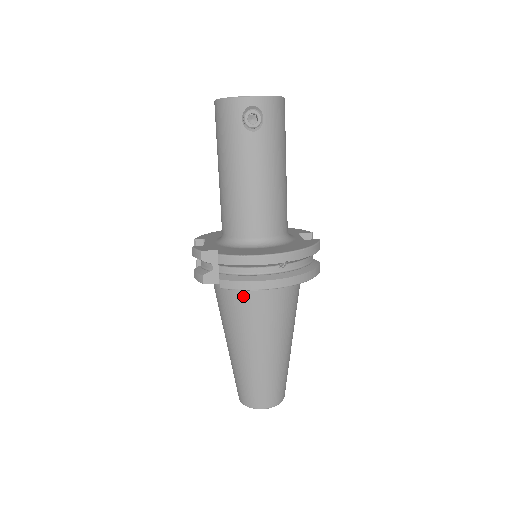
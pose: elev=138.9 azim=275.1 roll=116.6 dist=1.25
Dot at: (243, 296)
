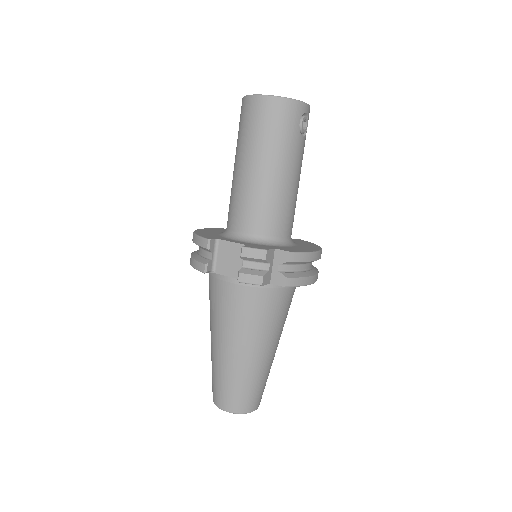
Dot at: (282, 294)
